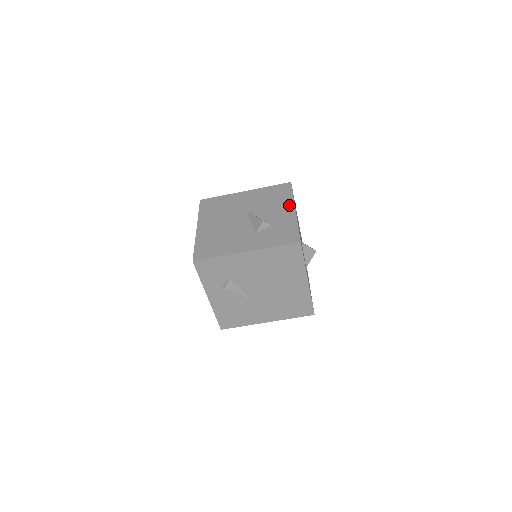
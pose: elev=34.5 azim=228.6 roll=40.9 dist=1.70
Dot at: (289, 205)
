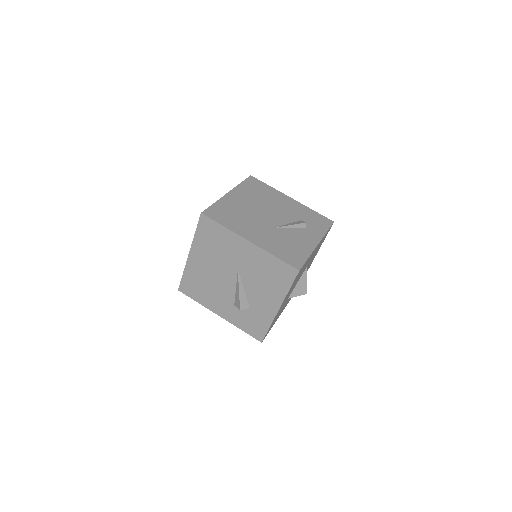
Dot at: (277, 300)
